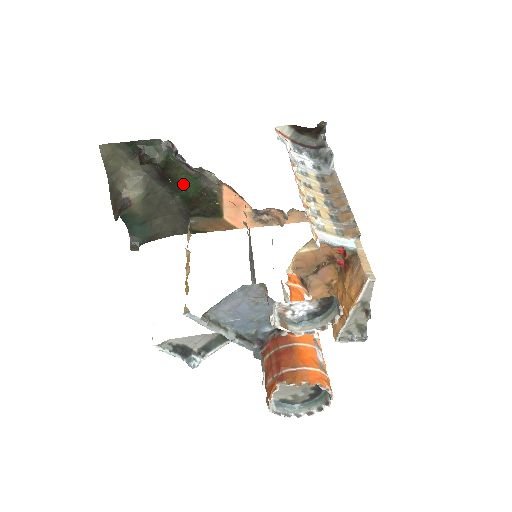
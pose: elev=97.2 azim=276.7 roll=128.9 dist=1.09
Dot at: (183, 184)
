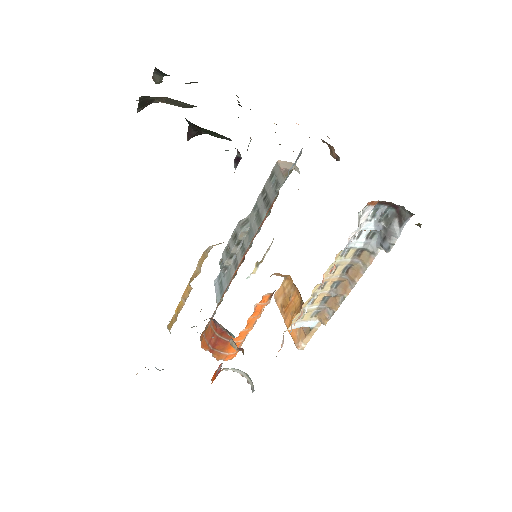
Dot at: occluded
